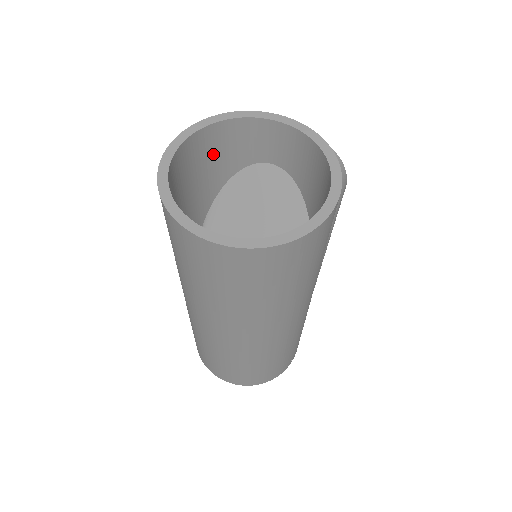
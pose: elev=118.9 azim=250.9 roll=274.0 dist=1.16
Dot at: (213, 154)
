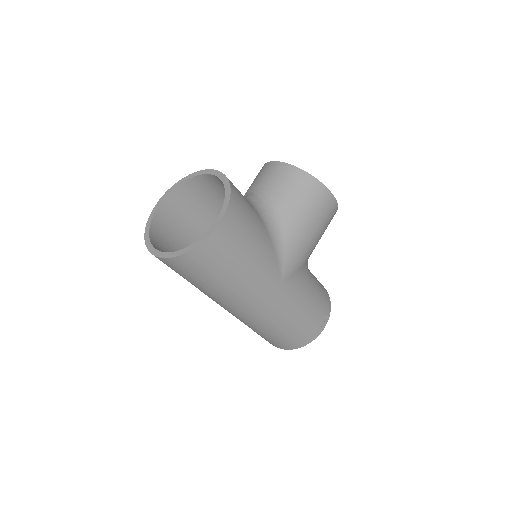
Dot at: (196, 197)
